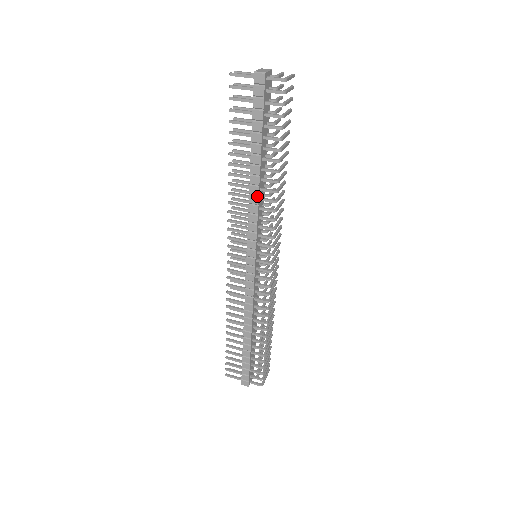
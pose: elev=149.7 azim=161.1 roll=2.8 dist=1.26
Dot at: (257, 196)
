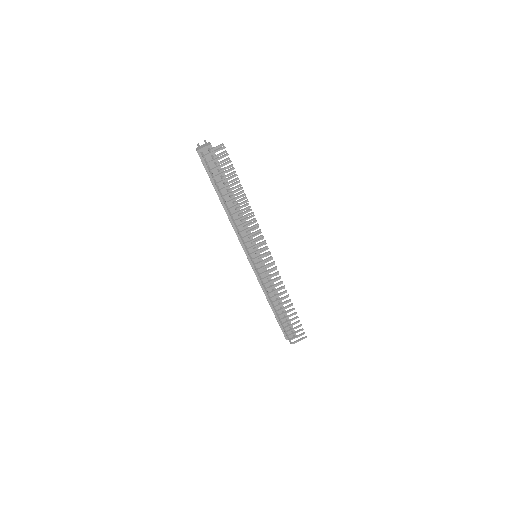
Dot at: (230, 220)
